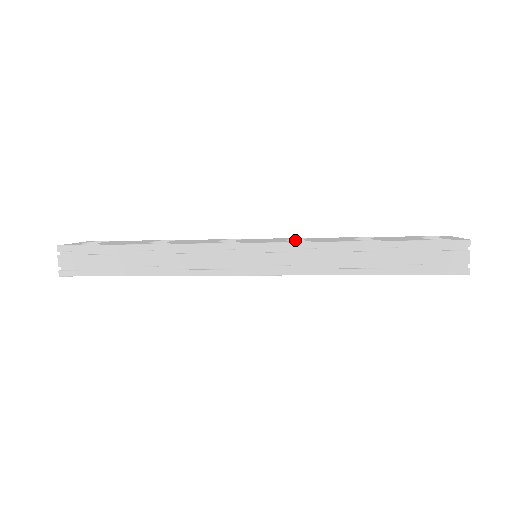
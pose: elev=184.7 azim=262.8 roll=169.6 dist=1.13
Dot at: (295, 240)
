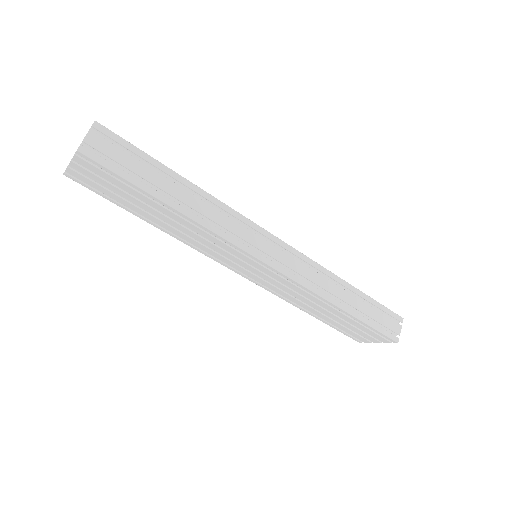
Dot at: occluded
